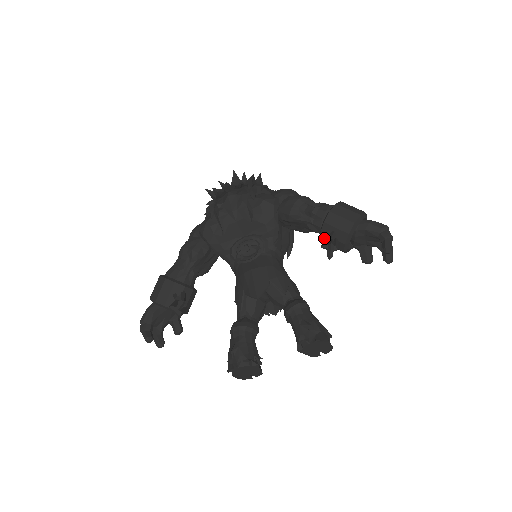
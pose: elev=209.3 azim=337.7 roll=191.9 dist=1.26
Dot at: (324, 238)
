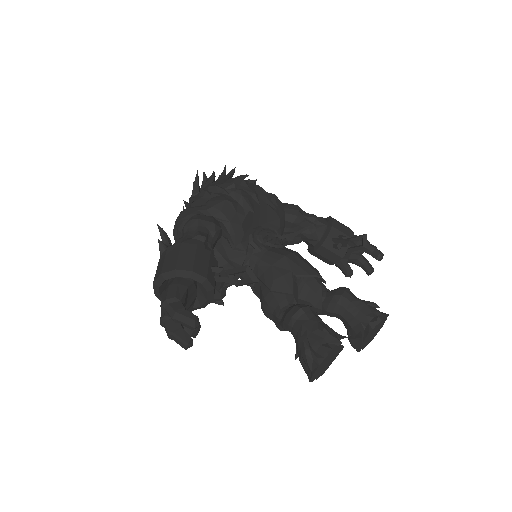
Dot at: (339, 238)
